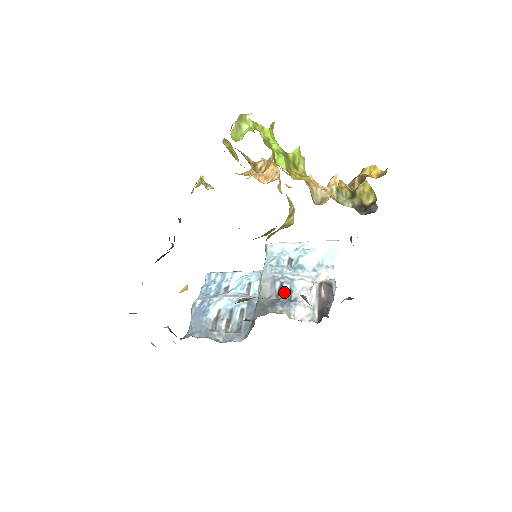
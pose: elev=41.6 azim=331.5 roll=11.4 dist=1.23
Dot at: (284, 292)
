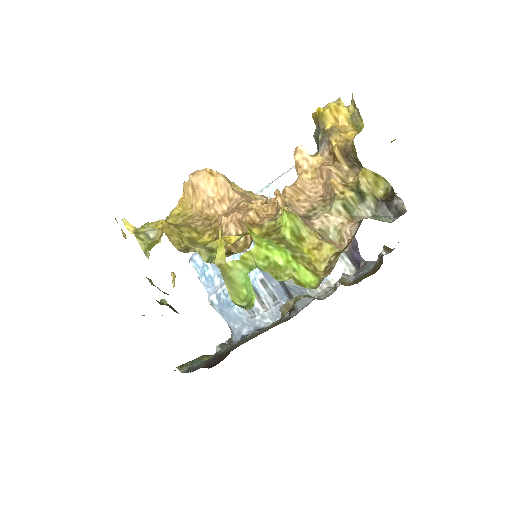
Dot at: occluded
